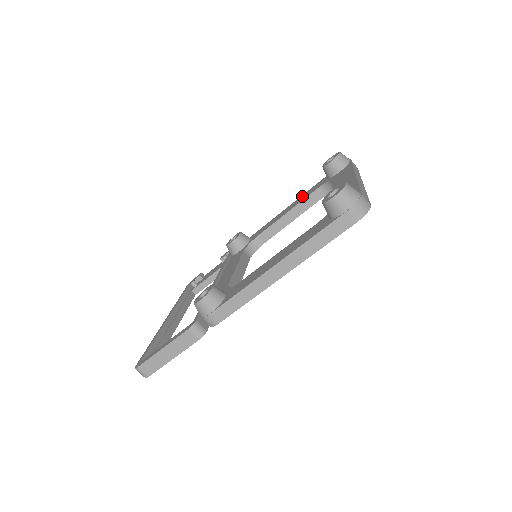
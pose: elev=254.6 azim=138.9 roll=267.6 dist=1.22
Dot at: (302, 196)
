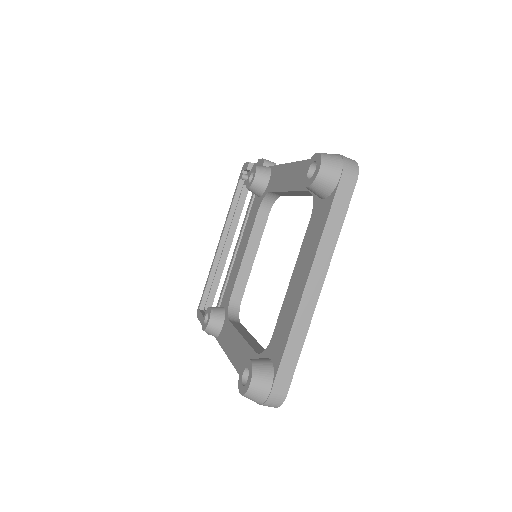
Dot at: (303, 168)
